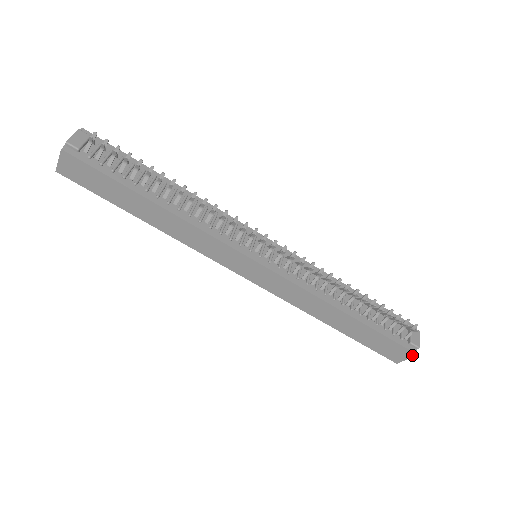
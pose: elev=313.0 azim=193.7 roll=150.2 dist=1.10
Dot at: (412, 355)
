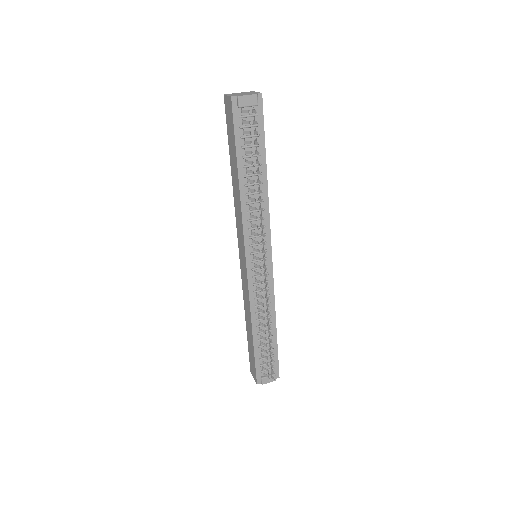
Dot at: (256, 381)
